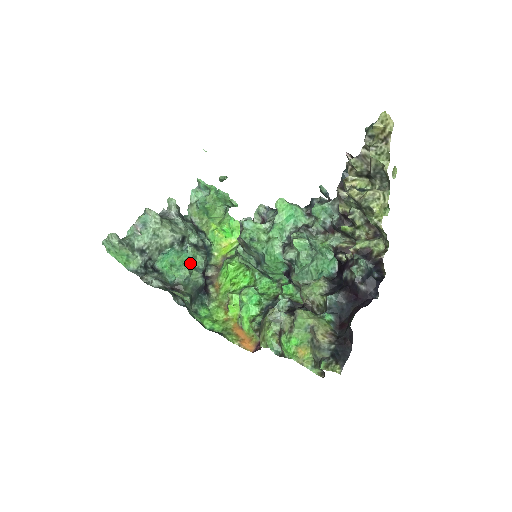
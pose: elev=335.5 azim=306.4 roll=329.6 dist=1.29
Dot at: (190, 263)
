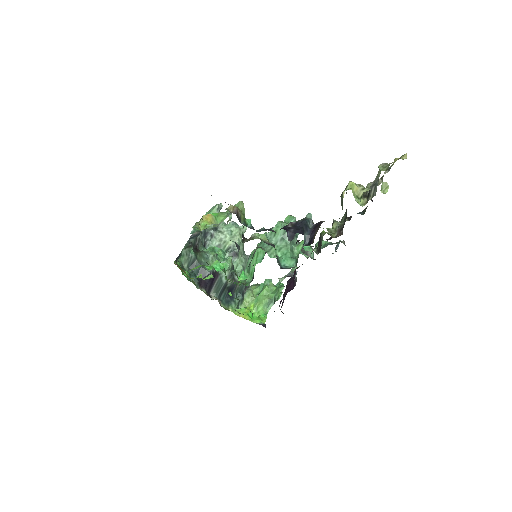
Dot at: (220, 261)
